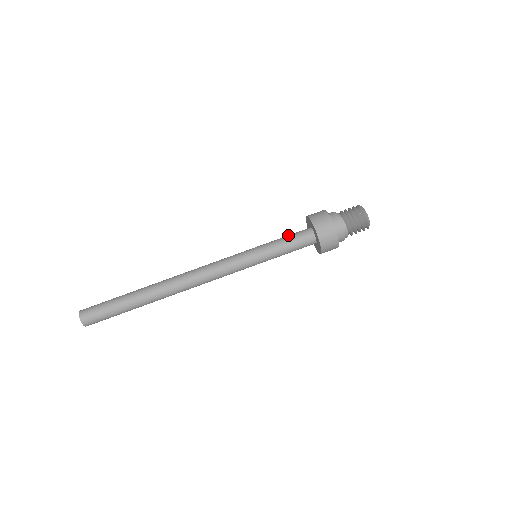
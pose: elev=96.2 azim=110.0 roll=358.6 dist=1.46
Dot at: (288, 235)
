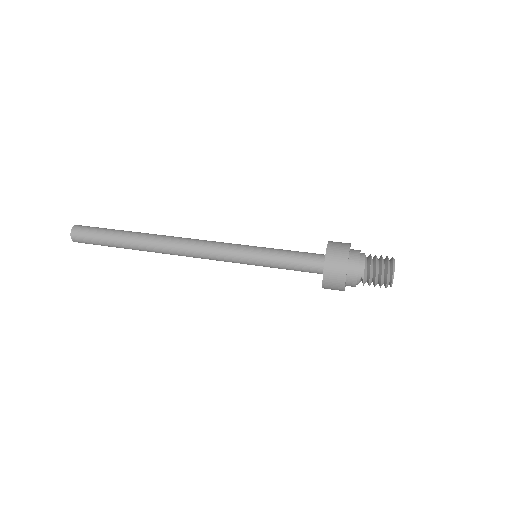
Dot at: occluded
